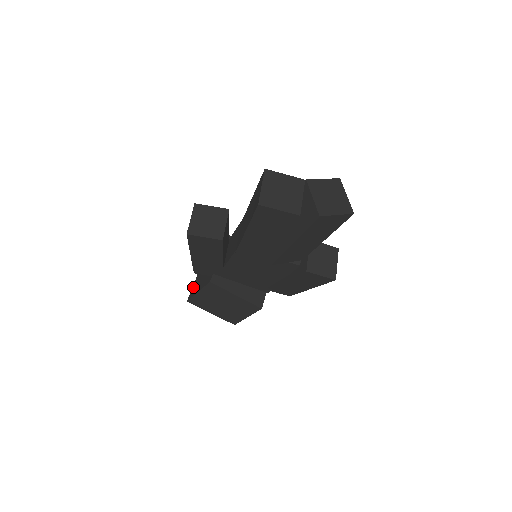
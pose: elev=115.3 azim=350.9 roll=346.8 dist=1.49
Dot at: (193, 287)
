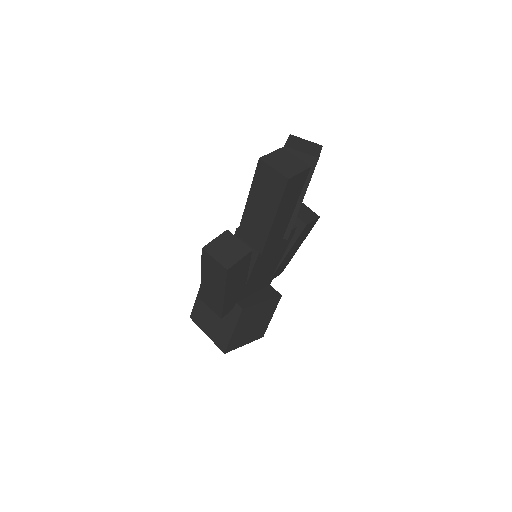
Dot at: (216, 340)
